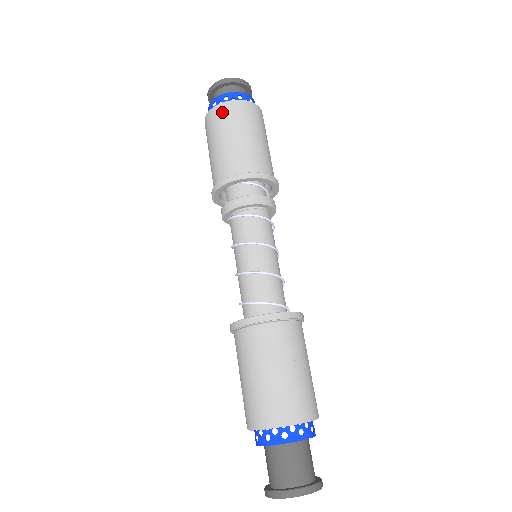
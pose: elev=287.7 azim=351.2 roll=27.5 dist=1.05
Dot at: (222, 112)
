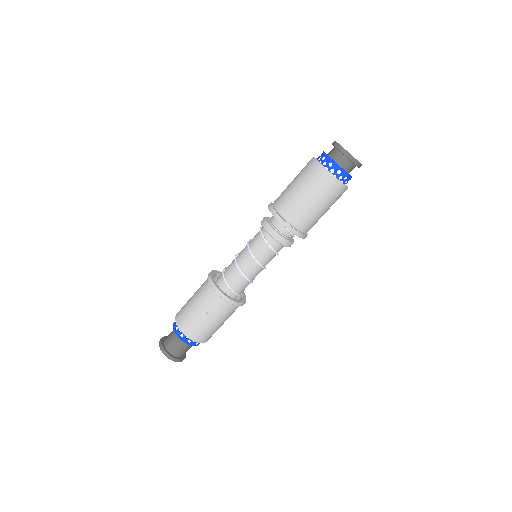
Dot at: (310, 165)
